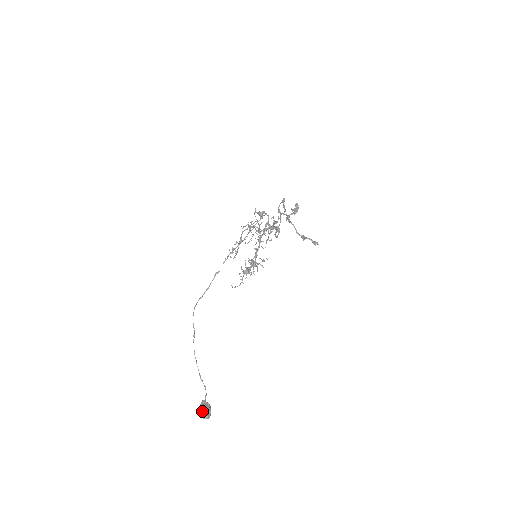
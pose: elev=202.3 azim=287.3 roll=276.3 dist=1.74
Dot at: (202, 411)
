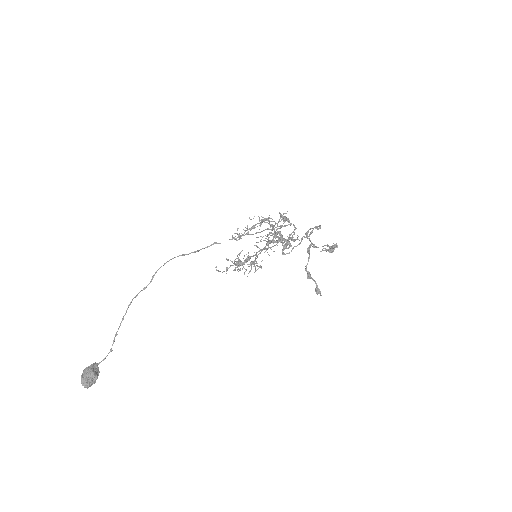
Dot at: (88, 375)
